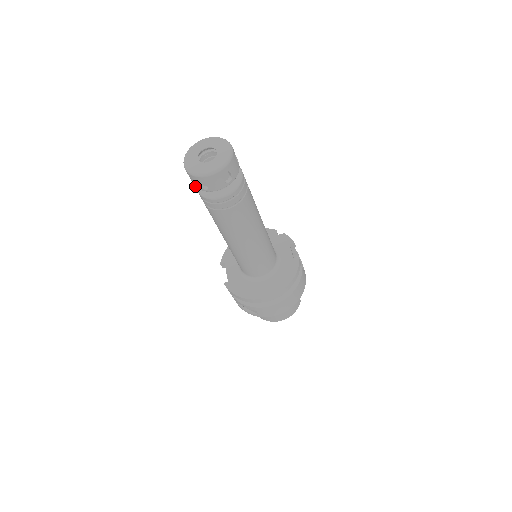
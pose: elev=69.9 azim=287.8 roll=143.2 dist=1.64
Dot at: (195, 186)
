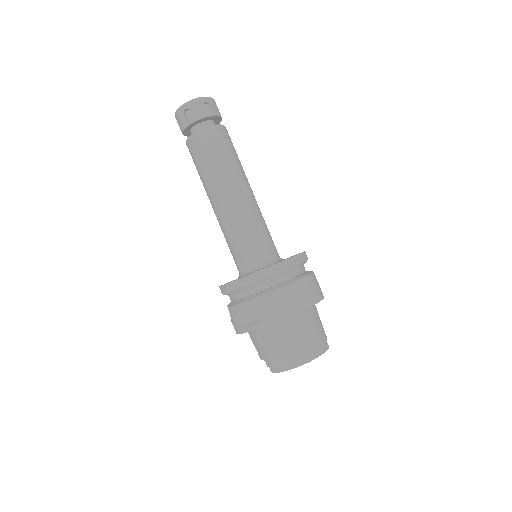
Dot at: (183, 128)
